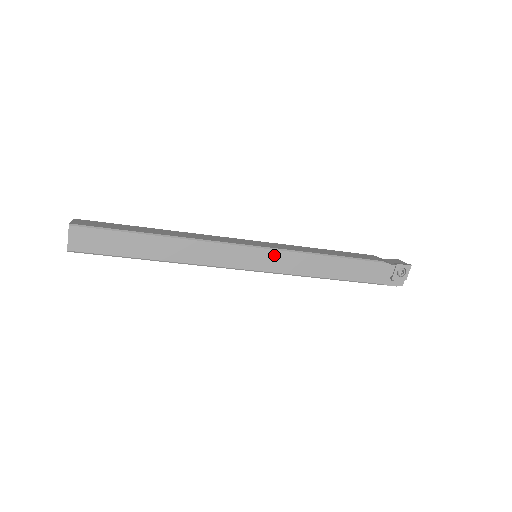
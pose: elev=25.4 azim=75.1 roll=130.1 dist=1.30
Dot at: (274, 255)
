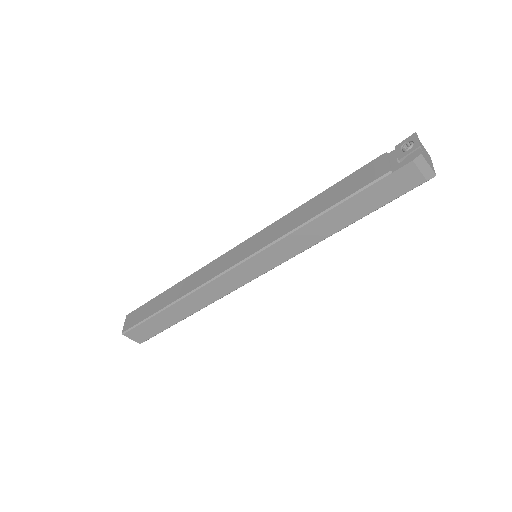
Dot at: (259, 236)
